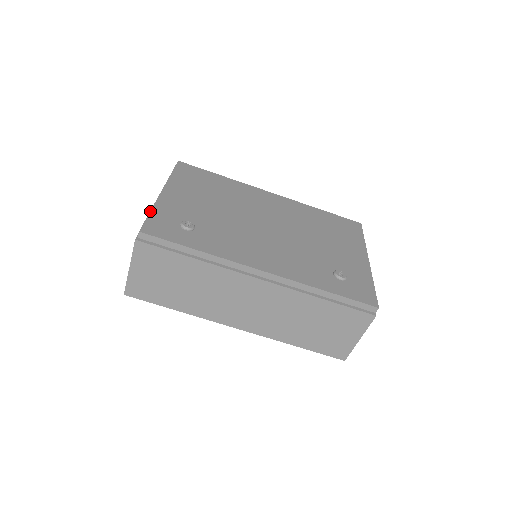
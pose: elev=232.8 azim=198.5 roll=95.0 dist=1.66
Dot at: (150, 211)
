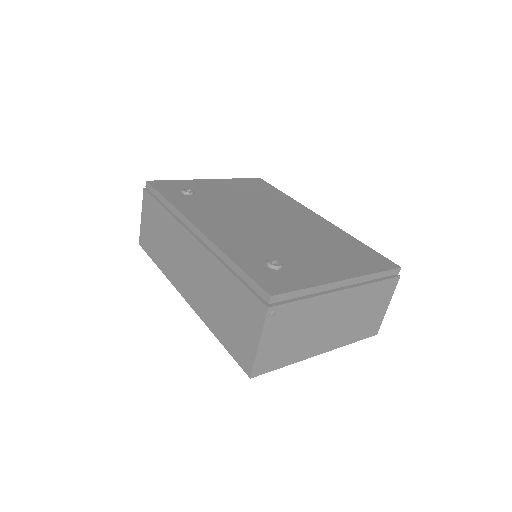
Dot at: (176, 180)
